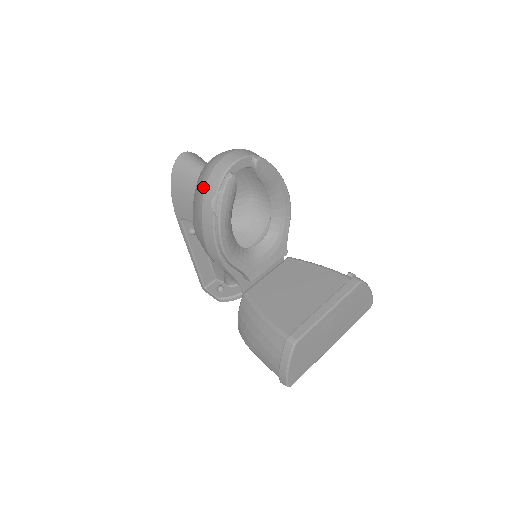
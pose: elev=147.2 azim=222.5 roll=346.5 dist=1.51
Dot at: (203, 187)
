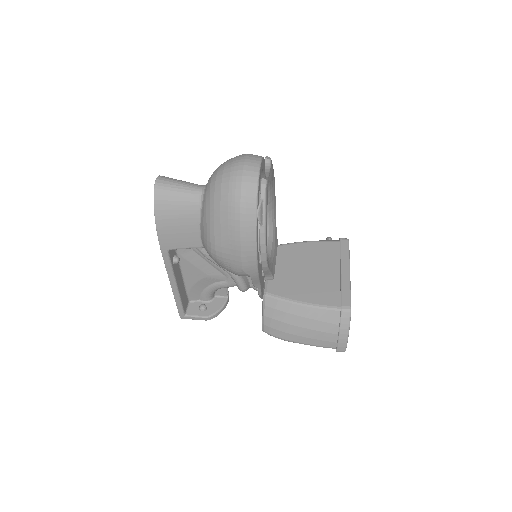
Dot at: (237, 202)
